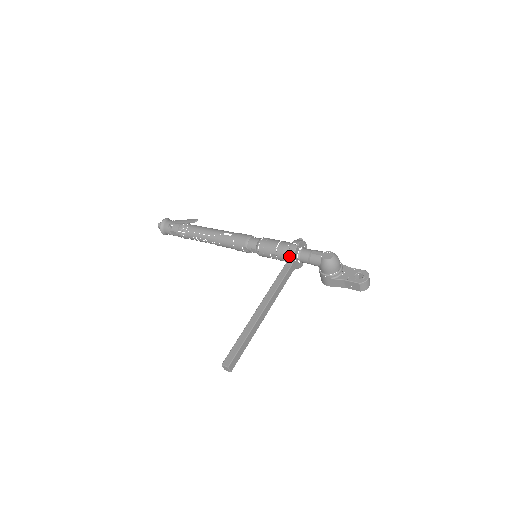
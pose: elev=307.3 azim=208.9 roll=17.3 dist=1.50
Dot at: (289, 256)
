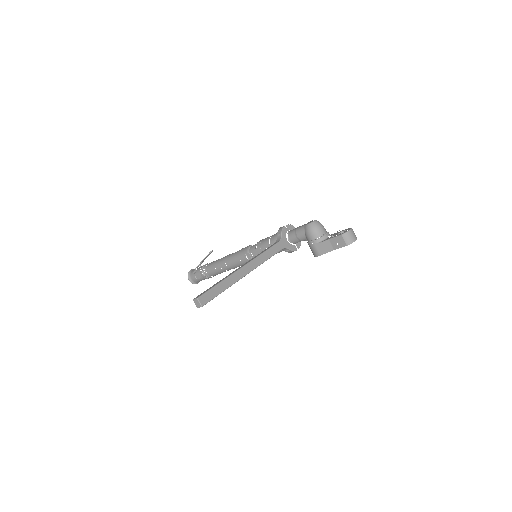
Dot at: (278, 236)
